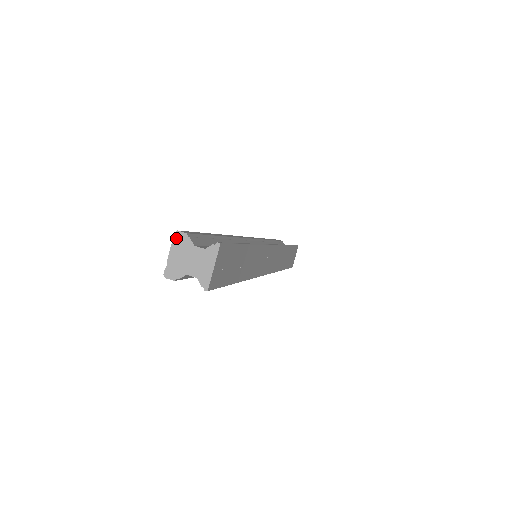
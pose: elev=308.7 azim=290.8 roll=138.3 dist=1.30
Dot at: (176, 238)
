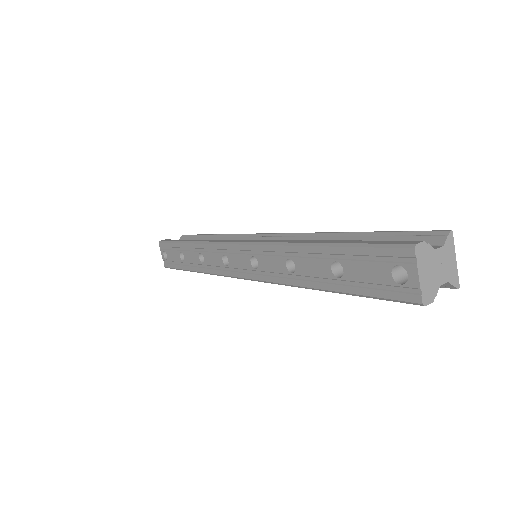
Dot at: (418, 254)
